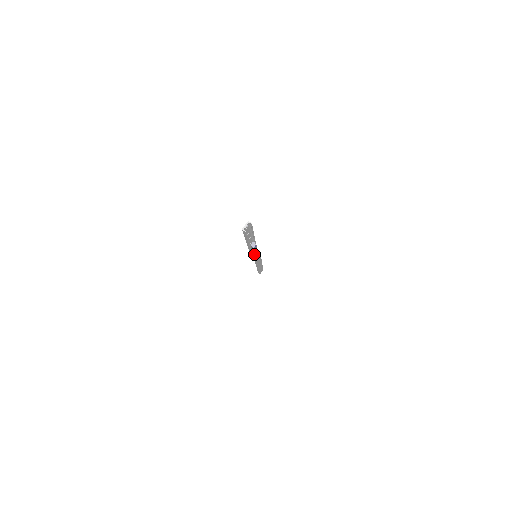
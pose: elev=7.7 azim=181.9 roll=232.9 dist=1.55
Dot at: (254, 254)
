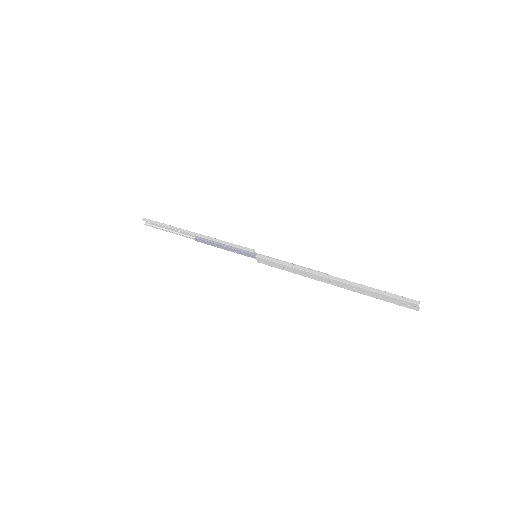
Dot at: occluded
